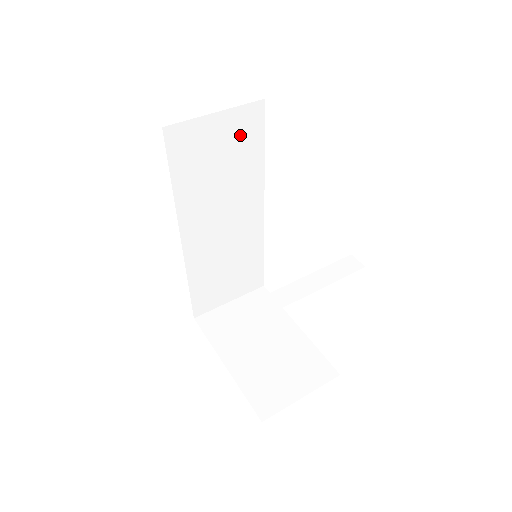
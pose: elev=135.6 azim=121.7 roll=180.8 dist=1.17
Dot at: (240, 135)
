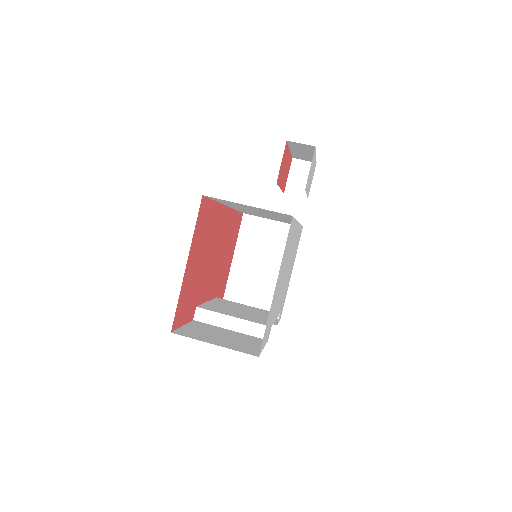
Dot at: (271, 212)
